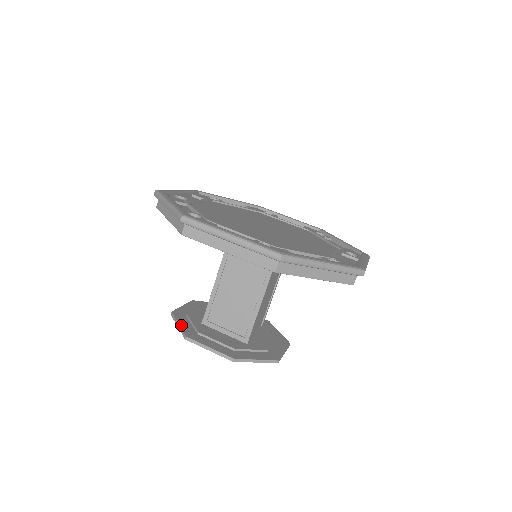
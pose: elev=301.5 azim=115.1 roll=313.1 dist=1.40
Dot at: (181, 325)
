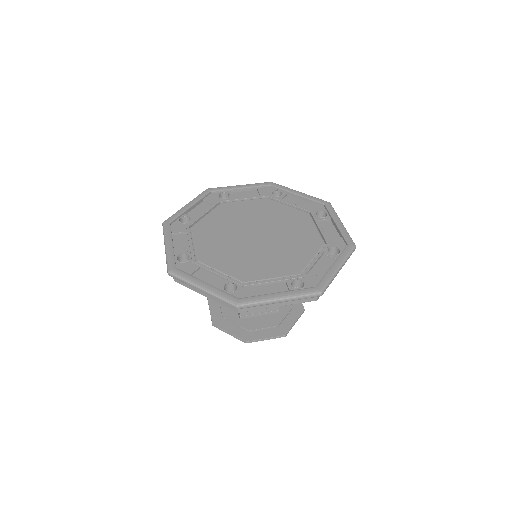
Dot at: (232, 333)
